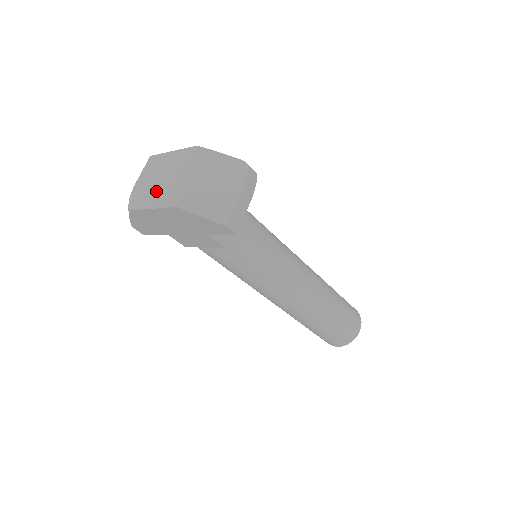
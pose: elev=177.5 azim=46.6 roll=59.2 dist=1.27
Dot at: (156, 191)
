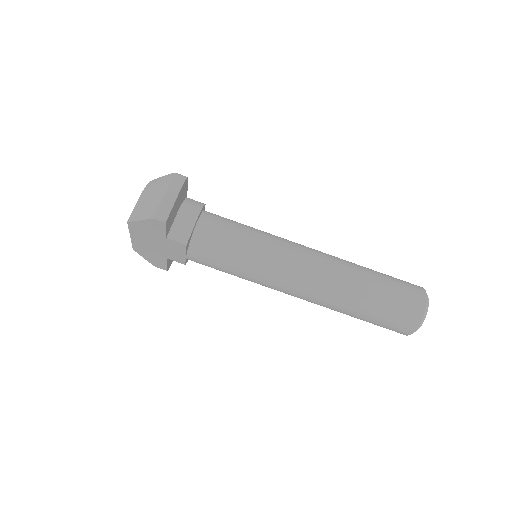
Dot at: occluded
